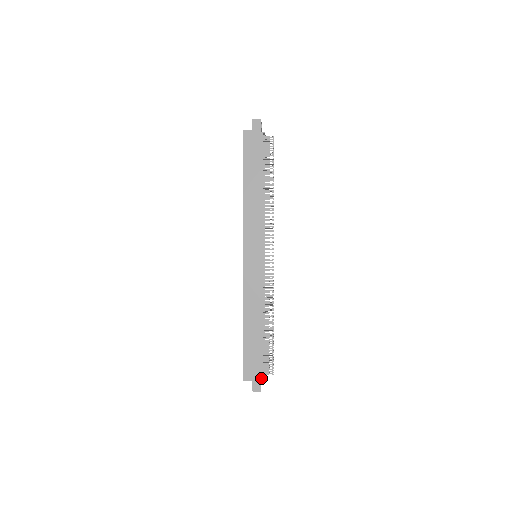
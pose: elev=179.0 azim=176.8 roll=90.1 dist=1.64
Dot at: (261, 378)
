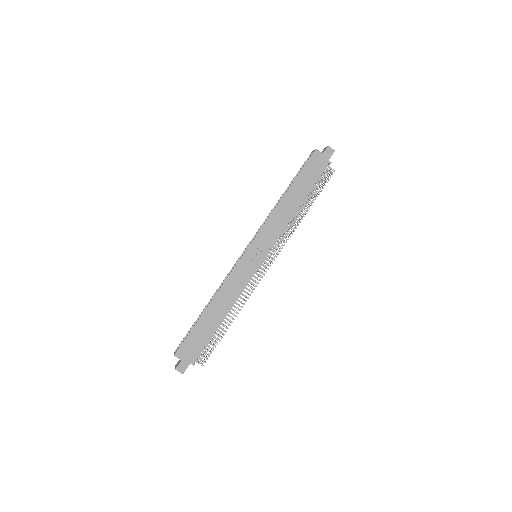
Dot at: (191, 363)
